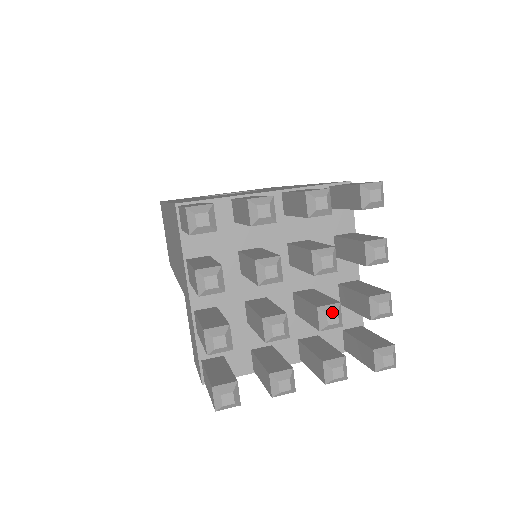
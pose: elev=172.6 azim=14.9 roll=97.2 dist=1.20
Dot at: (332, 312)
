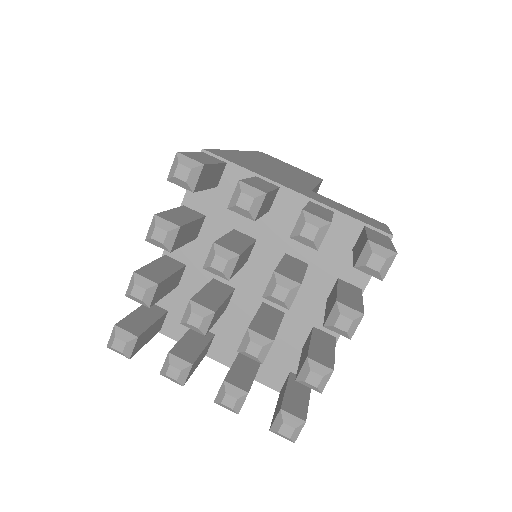
Dot at: (273, 290)
